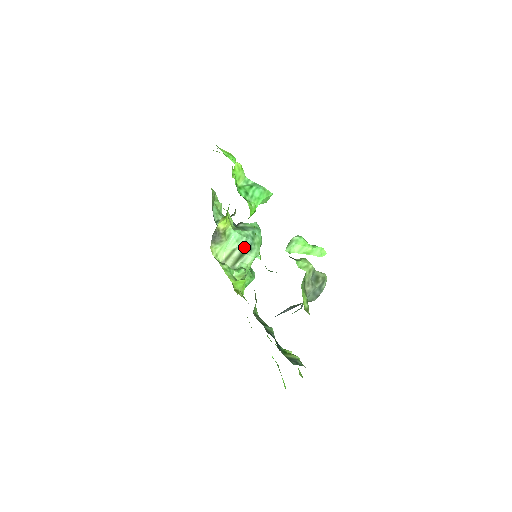
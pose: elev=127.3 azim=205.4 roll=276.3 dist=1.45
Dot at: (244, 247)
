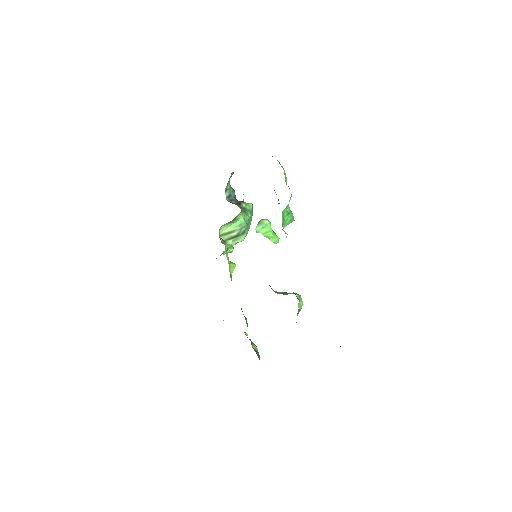
Dot at: (241, 230)
